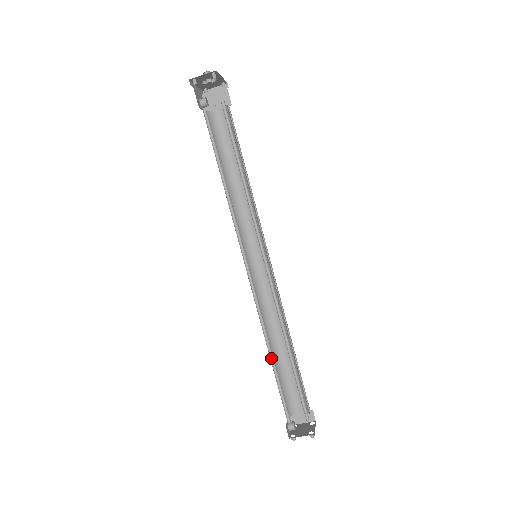
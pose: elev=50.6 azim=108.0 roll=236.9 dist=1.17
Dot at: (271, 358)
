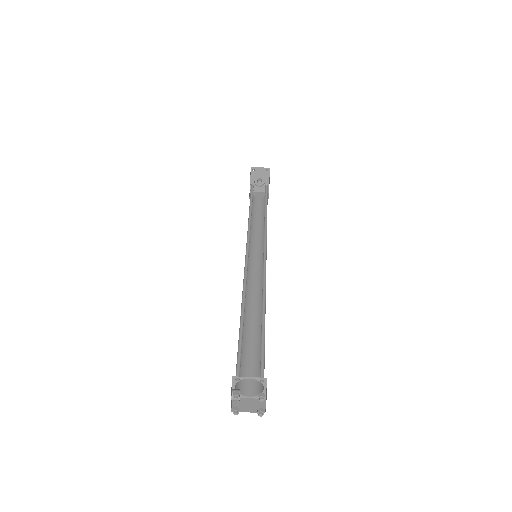
Dot at: (241, 316)
